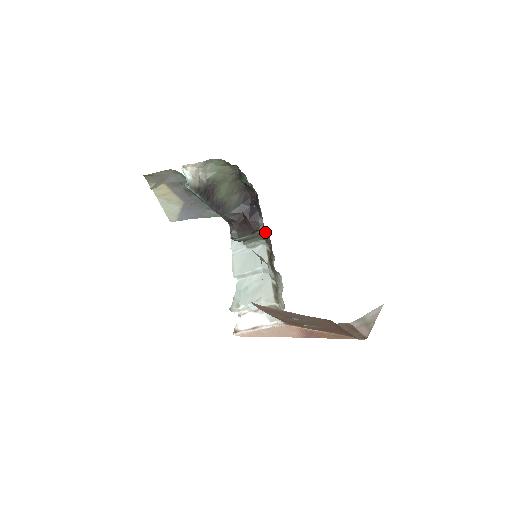
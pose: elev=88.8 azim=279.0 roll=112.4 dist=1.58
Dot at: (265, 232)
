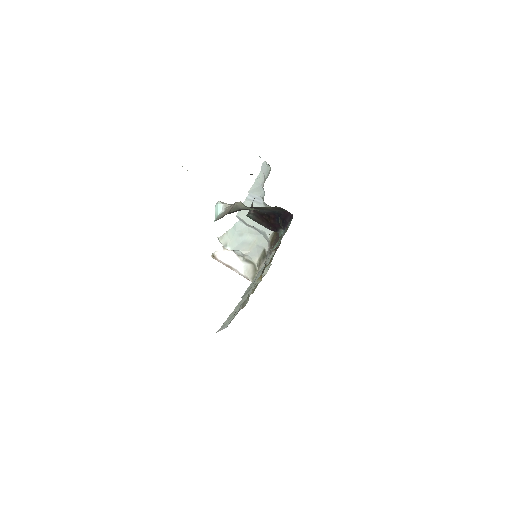
Dot at: occluded
